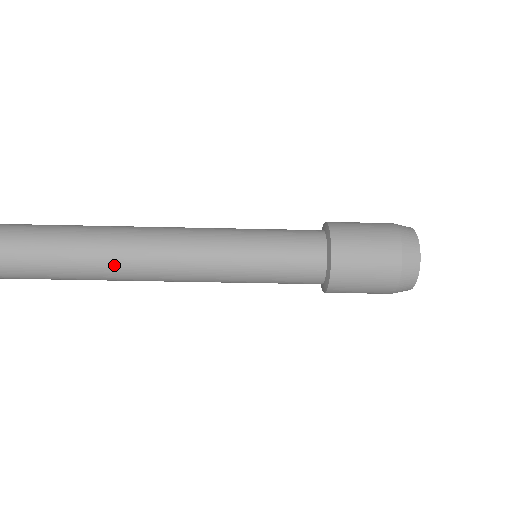
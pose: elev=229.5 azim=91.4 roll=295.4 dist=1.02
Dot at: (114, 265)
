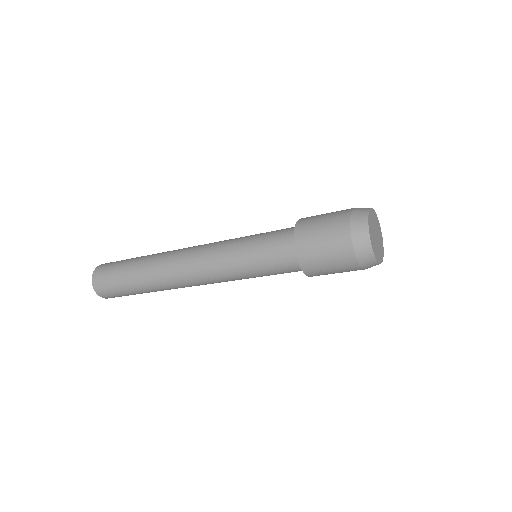
Dot at: (168, 286)
